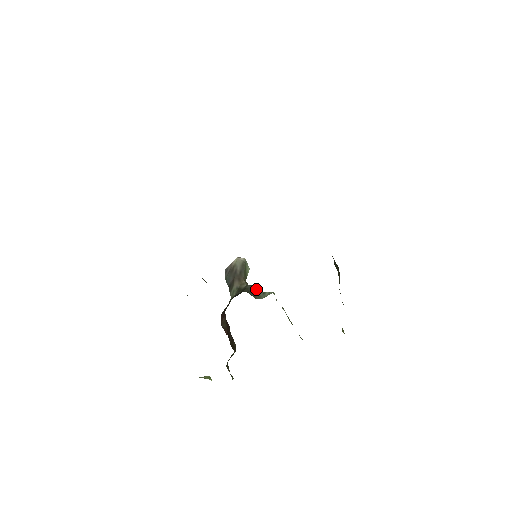
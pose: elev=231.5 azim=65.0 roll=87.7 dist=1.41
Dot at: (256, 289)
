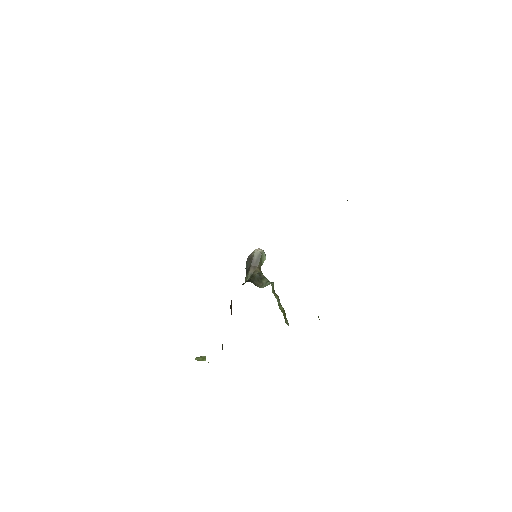
Dot at: (263, 277)
